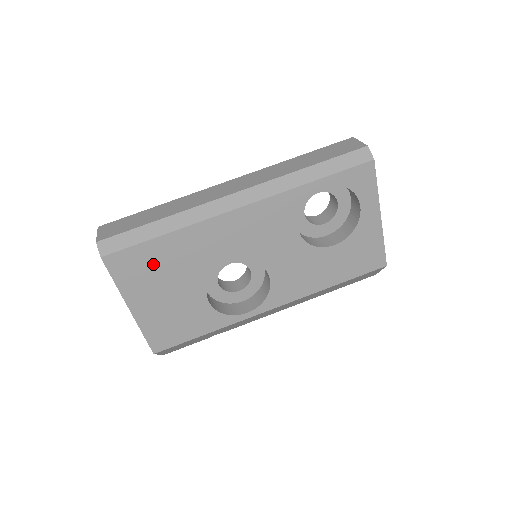
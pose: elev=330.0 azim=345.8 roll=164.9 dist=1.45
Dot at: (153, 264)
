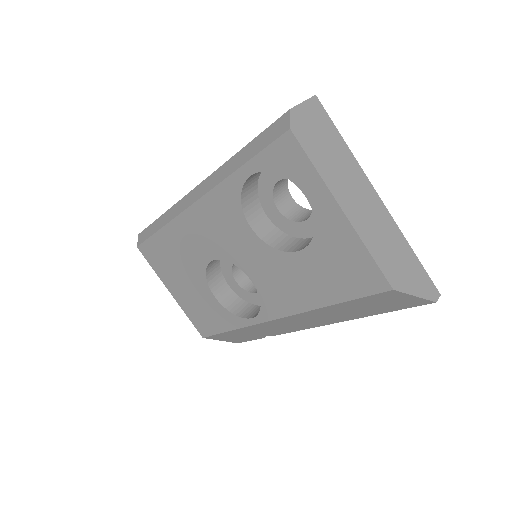
Dot at: (165, 256)
